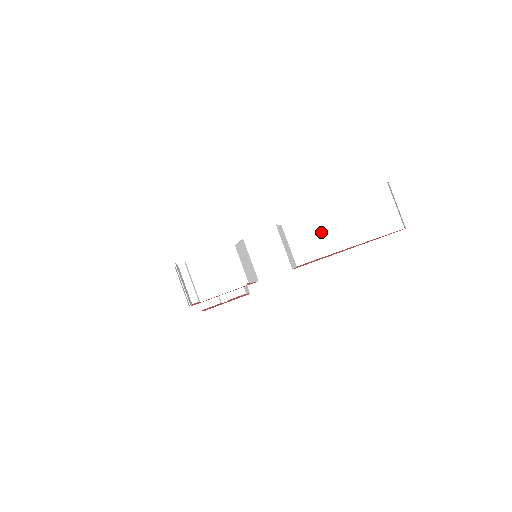
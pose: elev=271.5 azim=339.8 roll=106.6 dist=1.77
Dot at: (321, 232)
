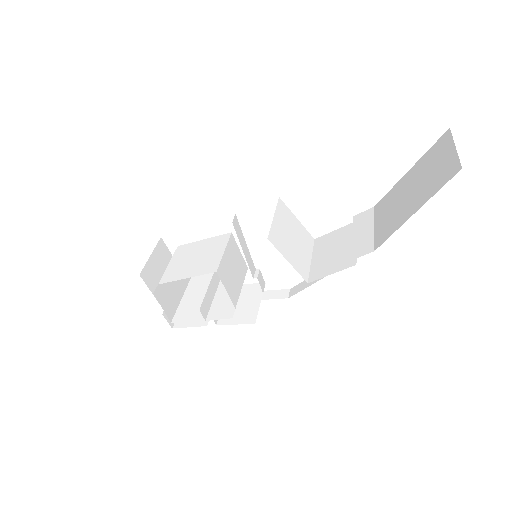
Dot at: (355, 234)
